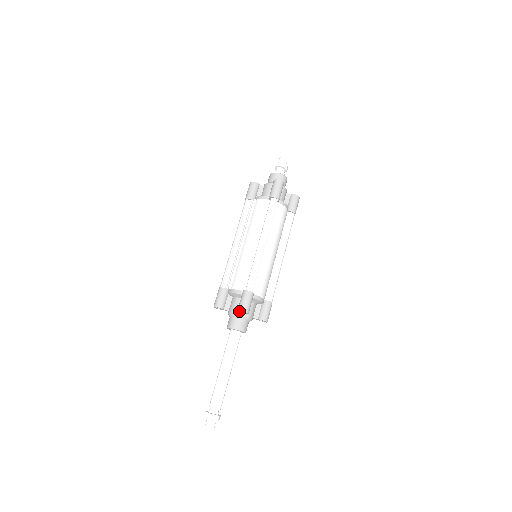
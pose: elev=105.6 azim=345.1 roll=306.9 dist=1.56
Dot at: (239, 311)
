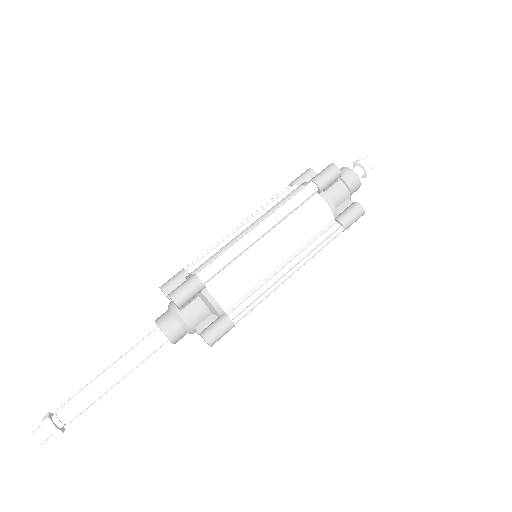
Dot at: occluded
